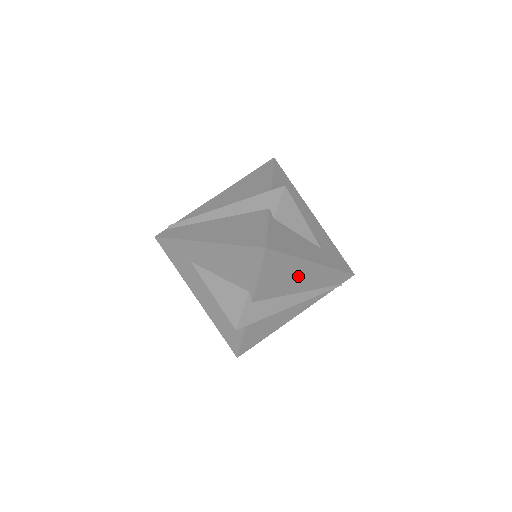
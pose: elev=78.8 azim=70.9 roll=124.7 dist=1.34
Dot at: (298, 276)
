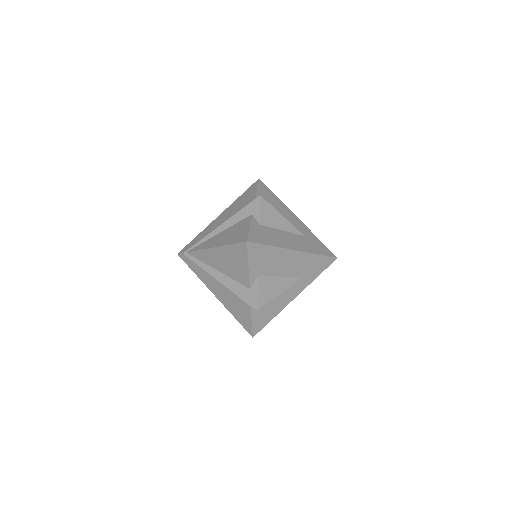
Dot at: occluded
